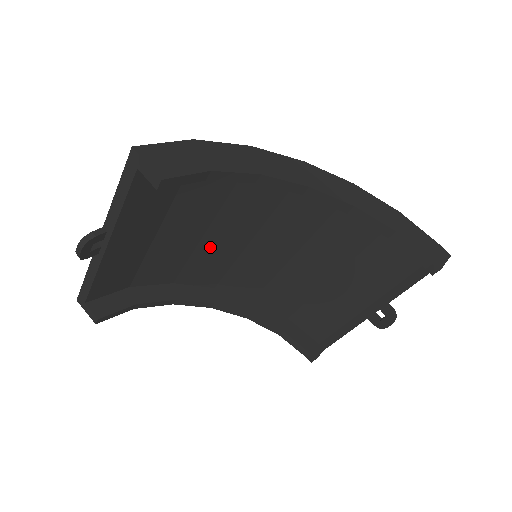
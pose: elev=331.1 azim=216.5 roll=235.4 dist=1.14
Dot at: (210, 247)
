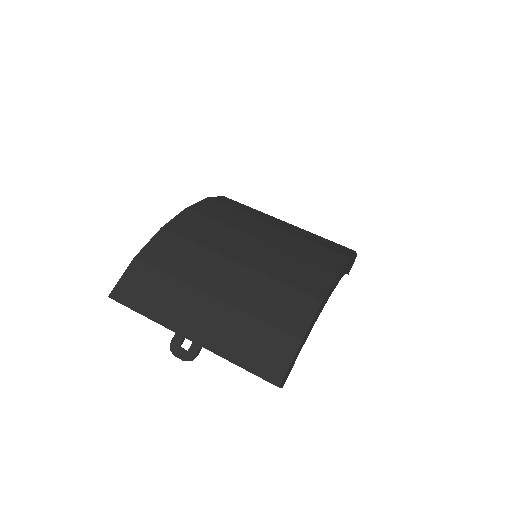
Dot at: occluded
